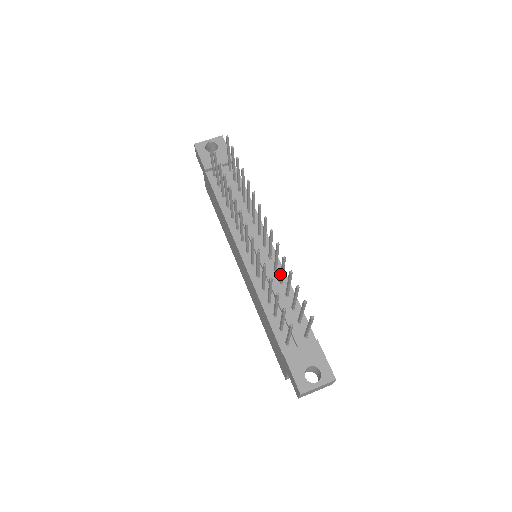
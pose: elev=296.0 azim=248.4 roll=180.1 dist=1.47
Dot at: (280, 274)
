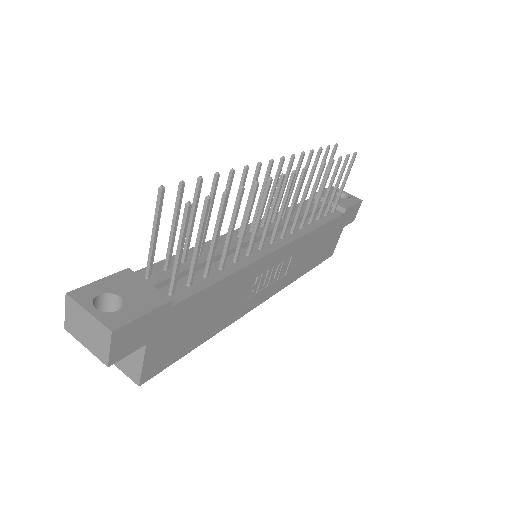
Dot at: (242, 236)
